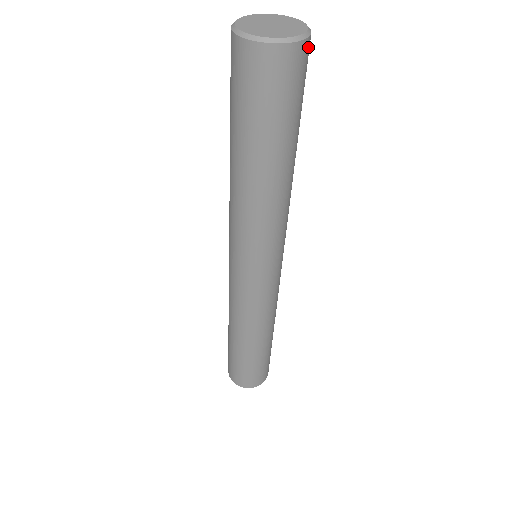
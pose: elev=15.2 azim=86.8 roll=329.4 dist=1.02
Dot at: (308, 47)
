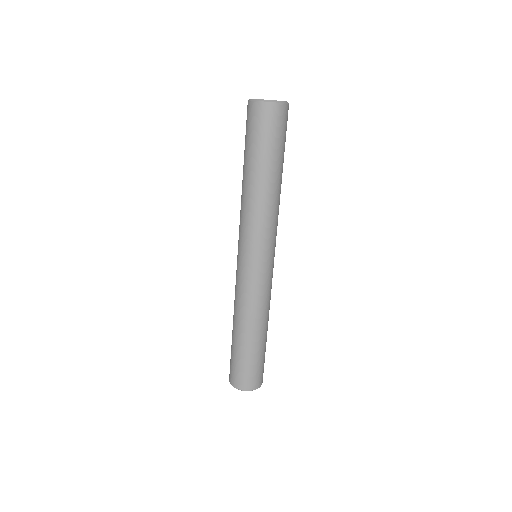
Dot at: (287, 109)
